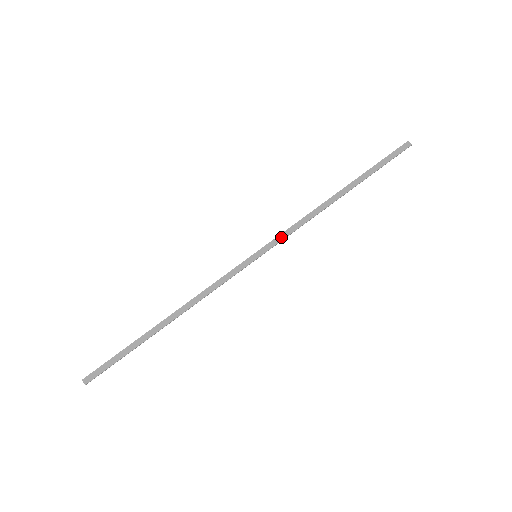
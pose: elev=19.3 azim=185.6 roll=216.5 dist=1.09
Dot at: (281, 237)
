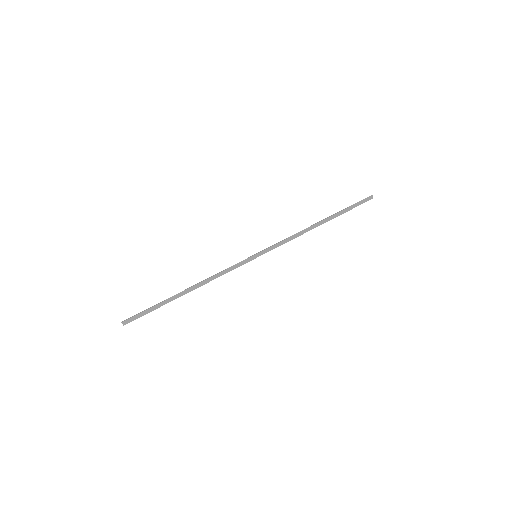
Dot at: (275, 246)
